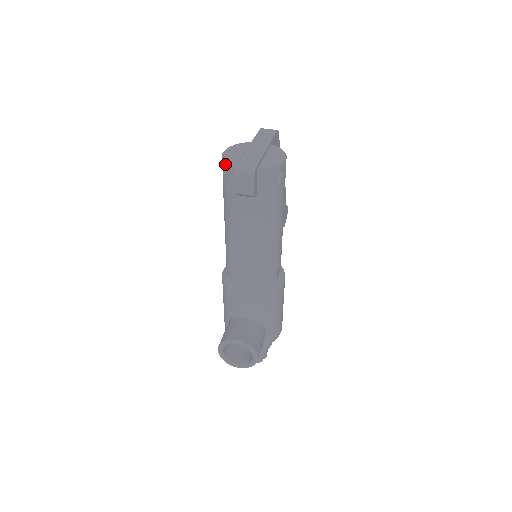
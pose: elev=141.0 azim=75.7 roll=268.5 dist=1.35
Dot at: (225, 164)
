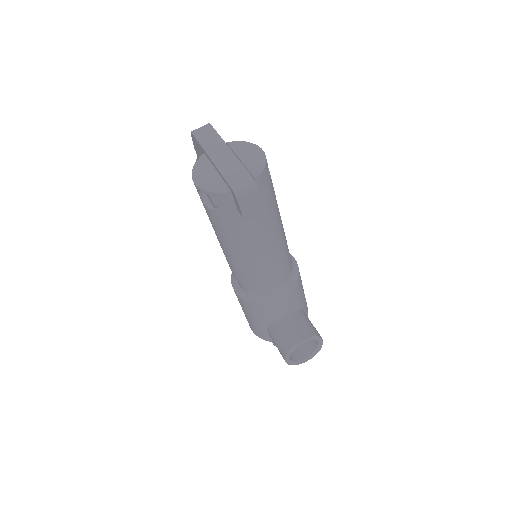
Dot at: (214, 194)
